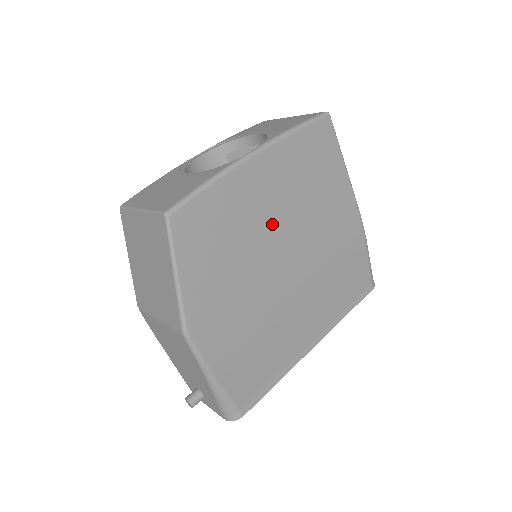
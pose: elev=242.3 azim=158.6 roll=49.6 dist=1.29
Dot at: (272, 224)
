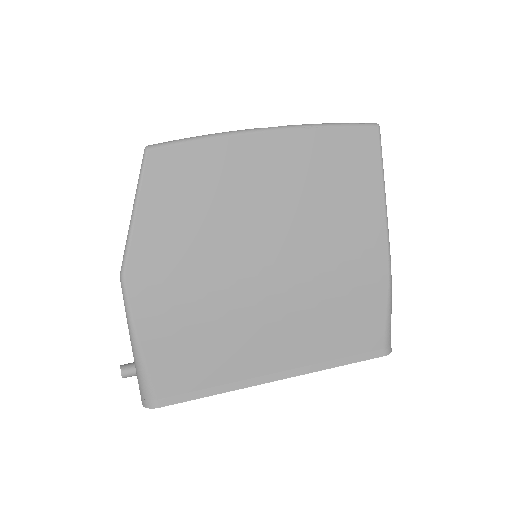
Dot at: (265, 211)
